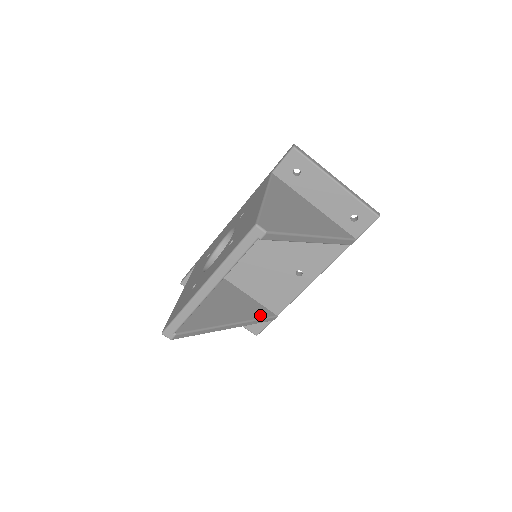
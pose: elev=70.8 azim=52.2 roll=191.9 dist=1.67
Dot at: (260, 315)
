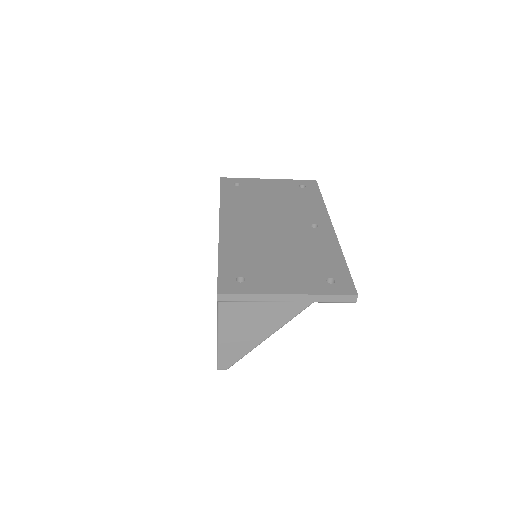
Dot at: occluded
